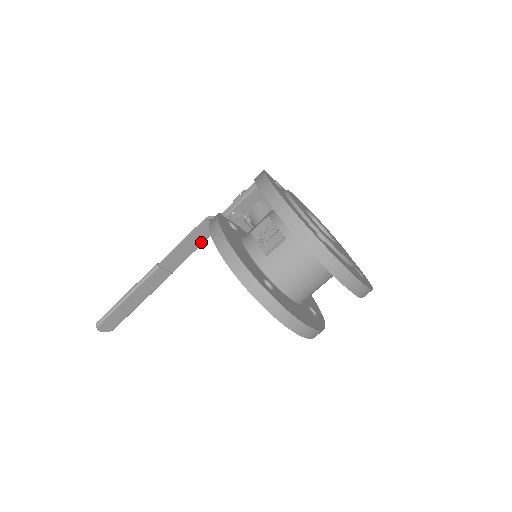
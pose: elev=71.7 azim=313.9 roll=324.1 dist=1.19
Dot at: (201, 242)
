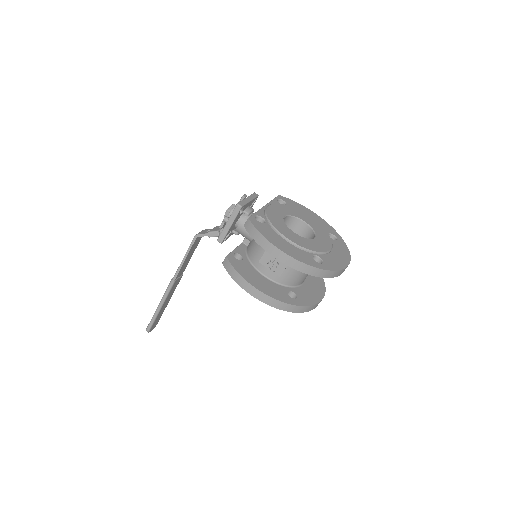
Dot at: (195, 248)
